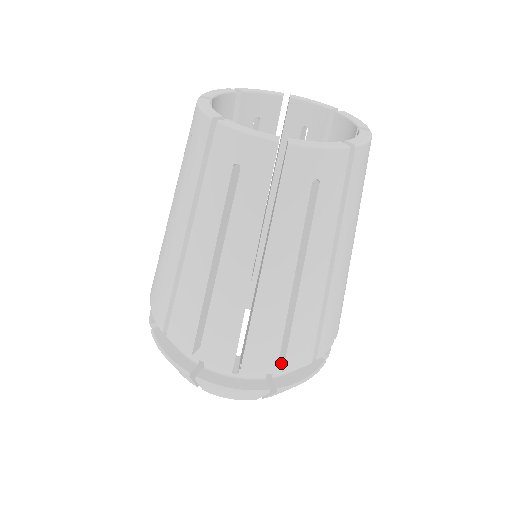
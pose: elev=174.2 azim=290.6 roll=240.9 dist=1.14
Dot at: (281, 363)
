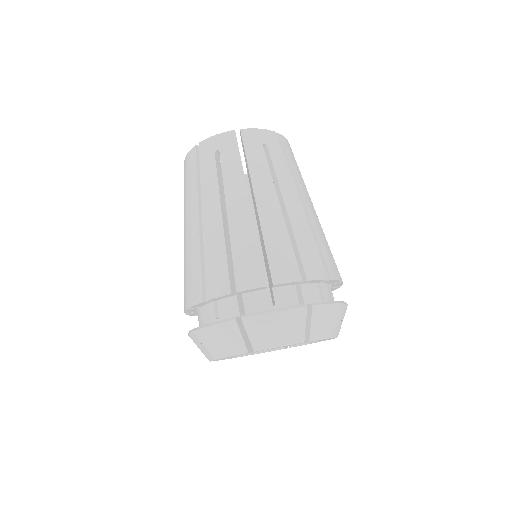
Dot at: (237, 288)
